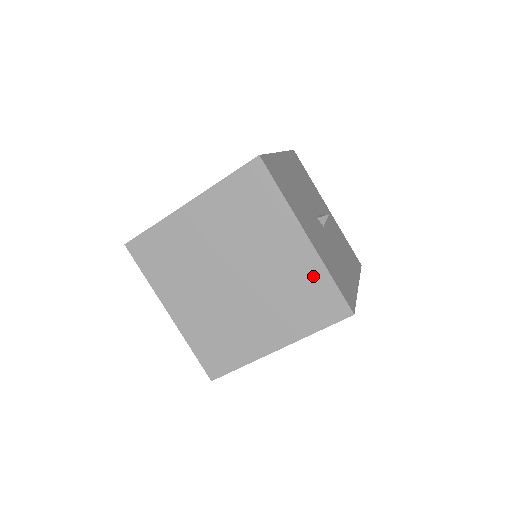
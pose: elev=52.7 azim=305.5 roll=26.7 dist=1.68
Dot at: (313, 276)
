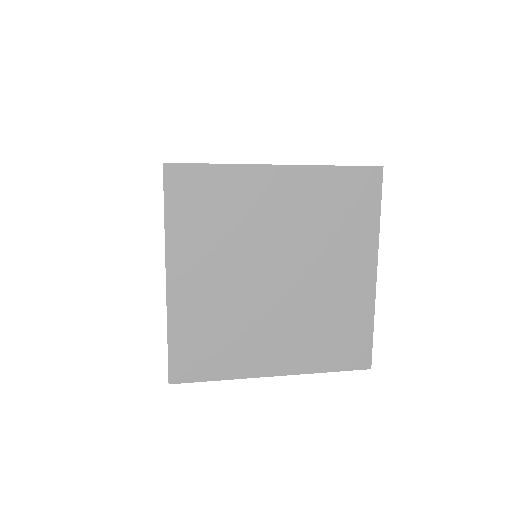
Dot at: occluded
